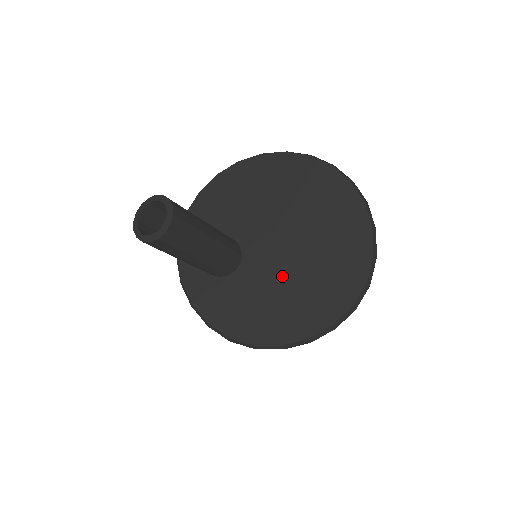
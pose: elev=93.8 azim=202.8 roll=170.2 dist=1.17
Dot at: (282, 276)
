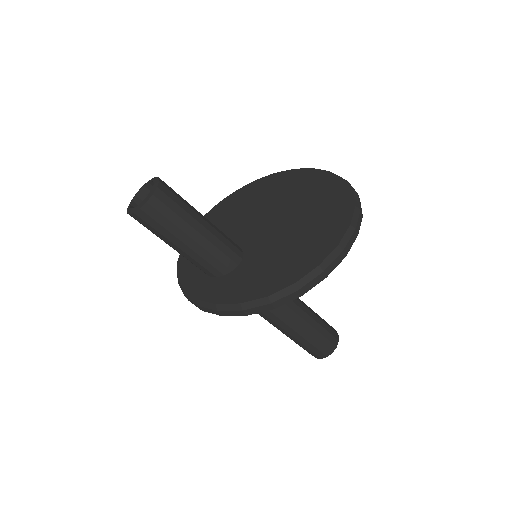
Dot at: (284, 234)
